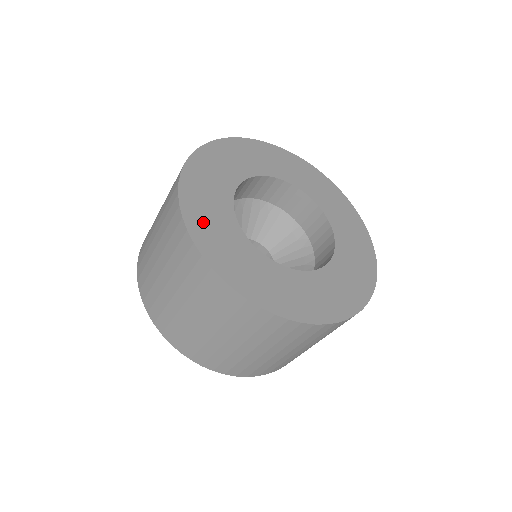
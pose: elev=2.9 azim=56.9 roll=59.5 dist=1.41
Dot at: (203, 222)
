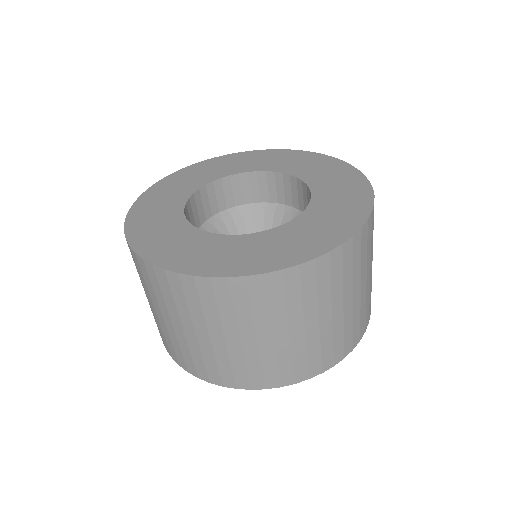
Dot at: (145, 217)
